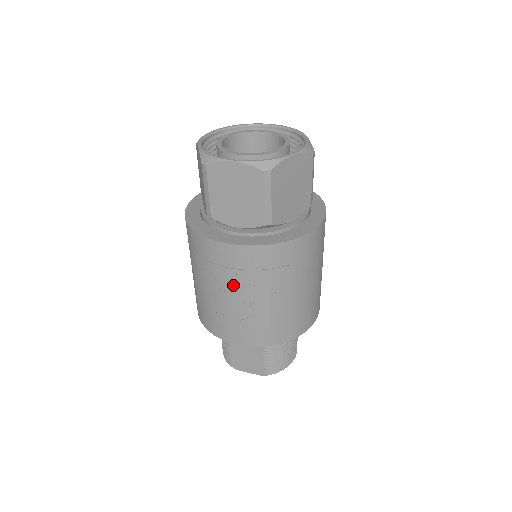
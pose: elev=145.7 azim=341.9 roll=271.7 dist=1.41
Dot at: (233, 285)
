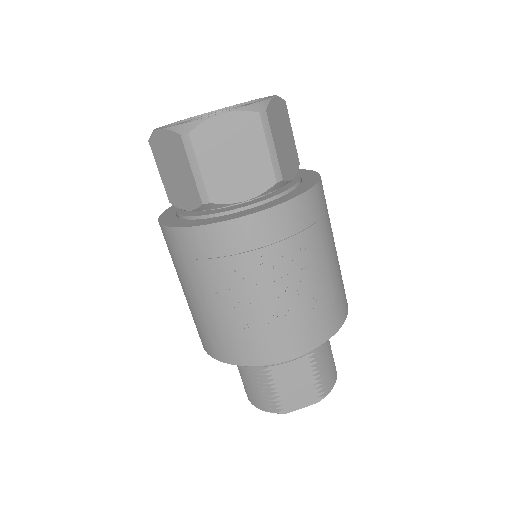
Dot at: (268, 271)
